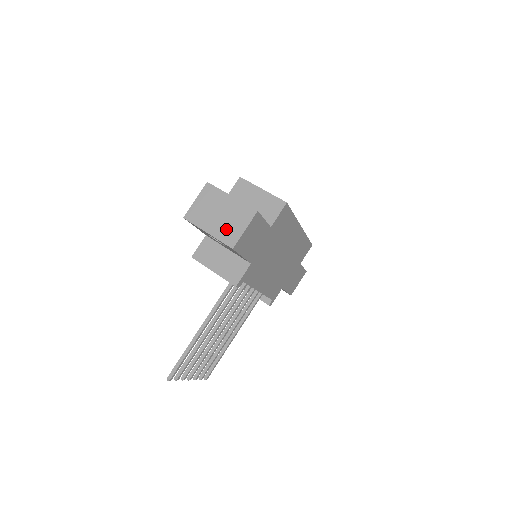
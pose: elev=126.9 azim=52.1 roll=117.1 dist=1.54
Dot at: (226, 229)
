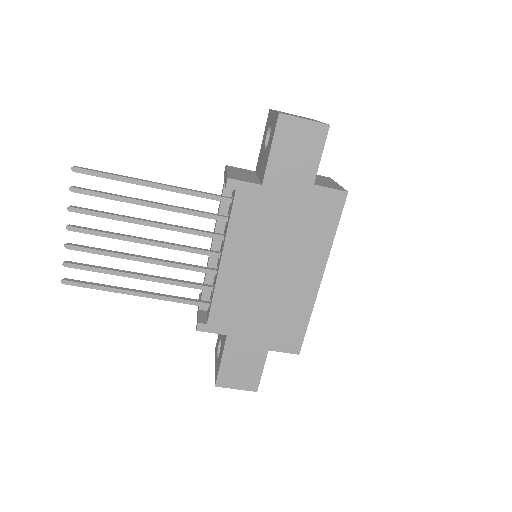
Dot at: occluded
